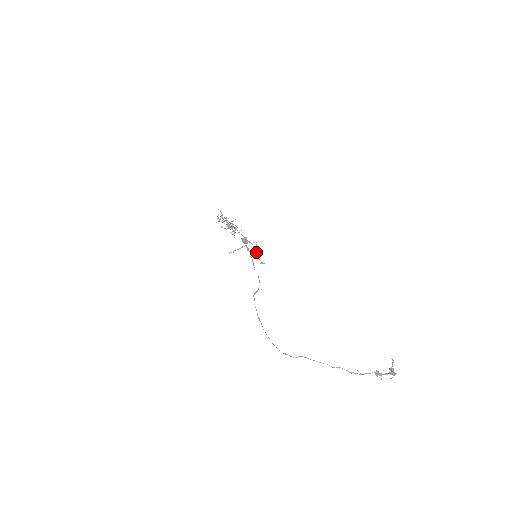
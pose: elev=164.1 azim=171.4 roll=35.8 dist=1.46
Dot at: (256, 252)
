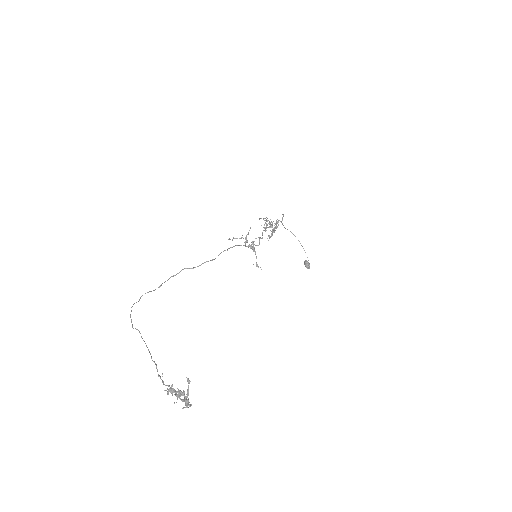
Dot at: (251, 248)
